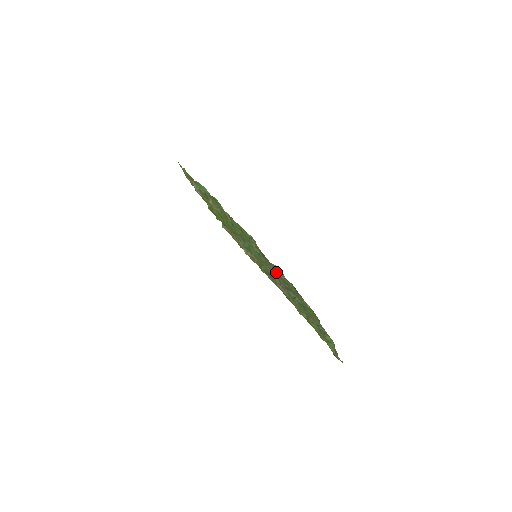
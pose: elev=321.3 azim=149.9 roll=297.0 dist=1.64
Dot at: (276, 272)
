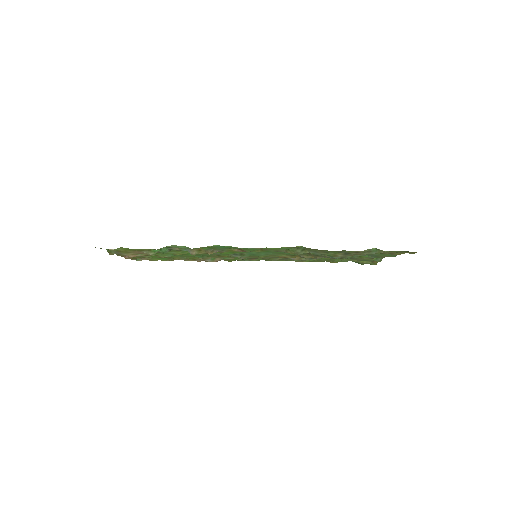
Dot at: occluded
